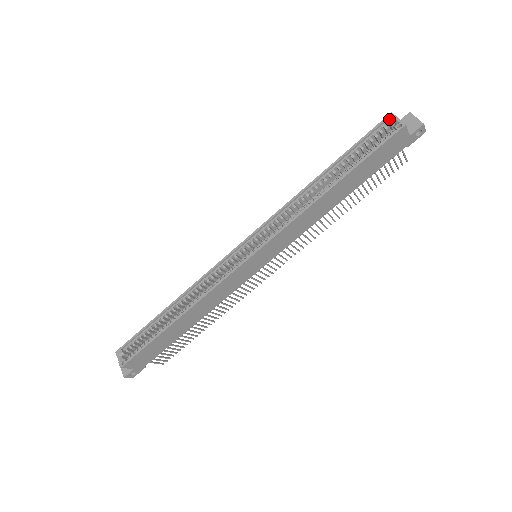
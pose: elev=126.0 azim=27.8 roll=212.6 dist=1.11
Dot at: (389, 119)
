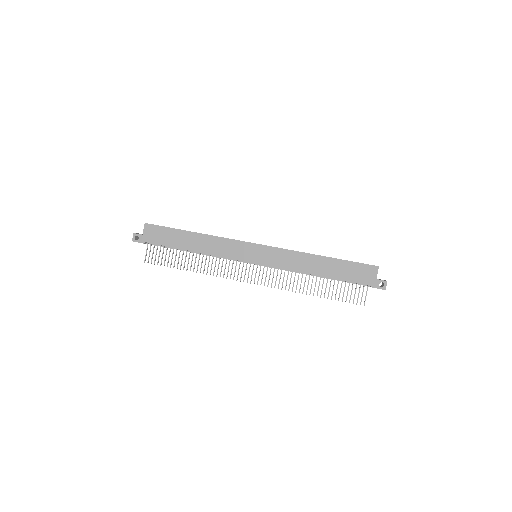
Dot at: occluded
